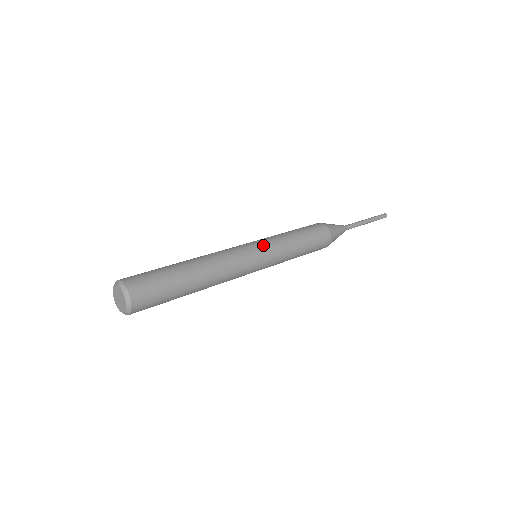
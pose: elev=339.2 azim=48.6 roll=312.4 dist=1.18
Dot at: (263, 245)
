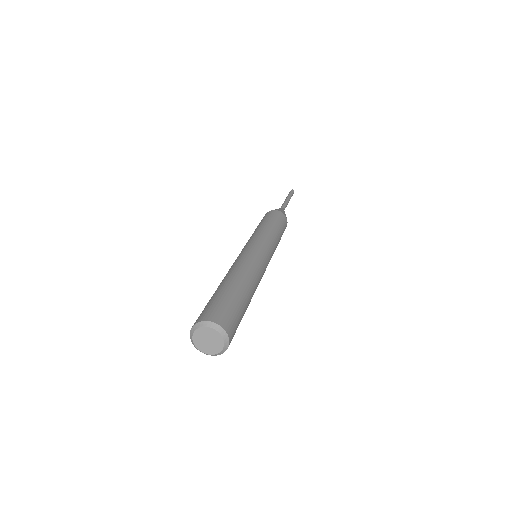
Dot at: (265, 245)
